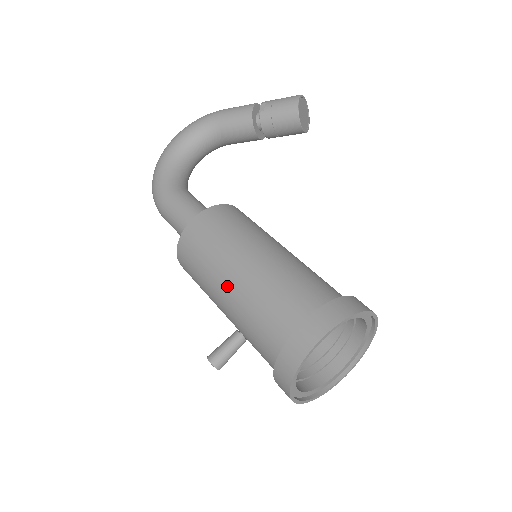
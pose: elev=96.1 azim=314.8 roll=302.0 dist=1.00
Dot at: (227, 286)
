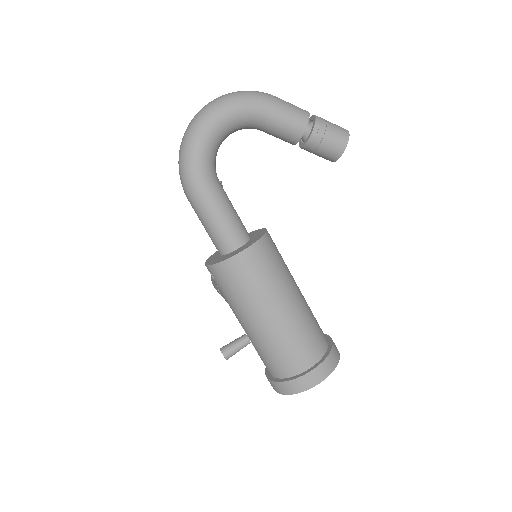
Dot at: (262, 321)
